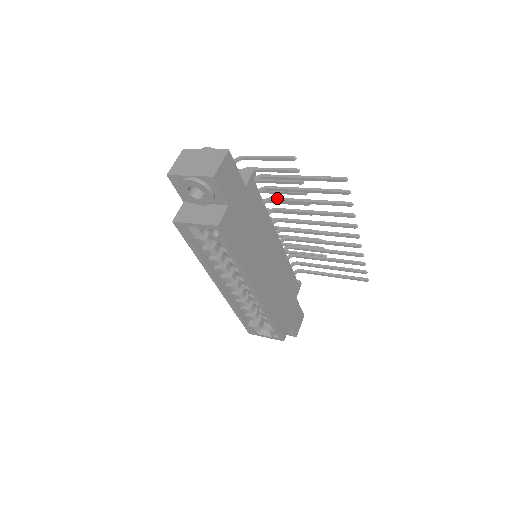
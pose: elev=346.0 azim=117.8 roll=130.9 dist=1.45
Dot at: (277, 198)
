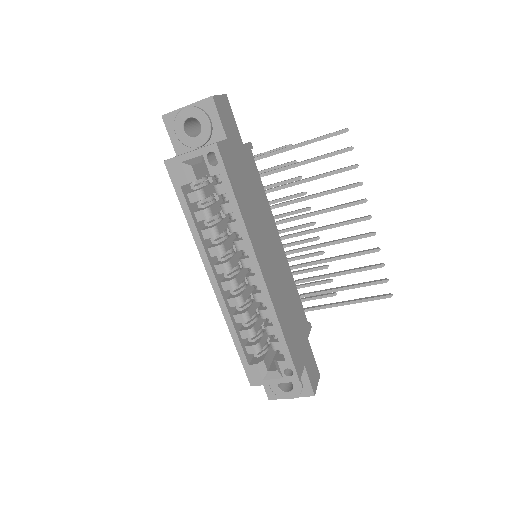
Dot at: (276, 187)
